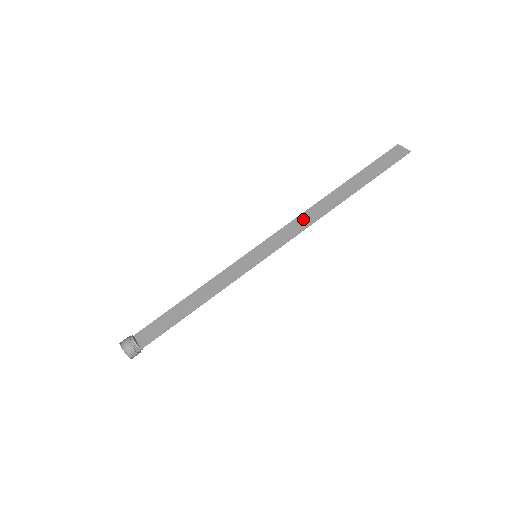
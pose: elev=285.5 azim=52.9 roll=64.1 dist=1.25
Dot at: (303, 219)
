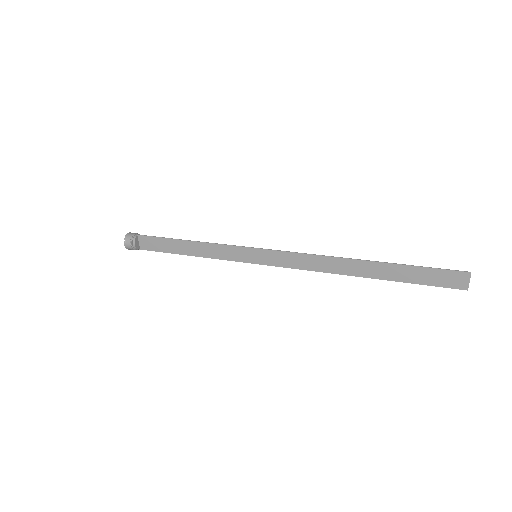
Dot at: (316, 265)
